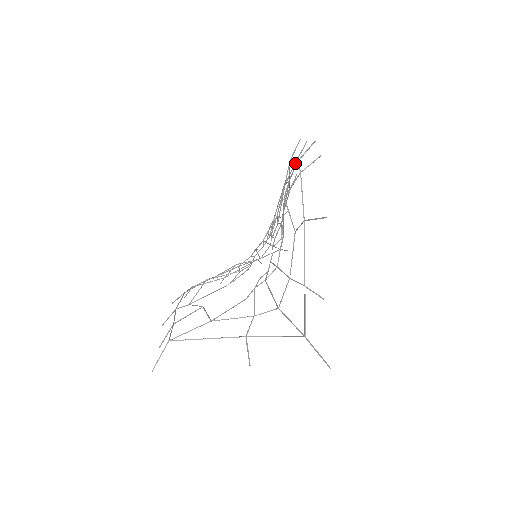
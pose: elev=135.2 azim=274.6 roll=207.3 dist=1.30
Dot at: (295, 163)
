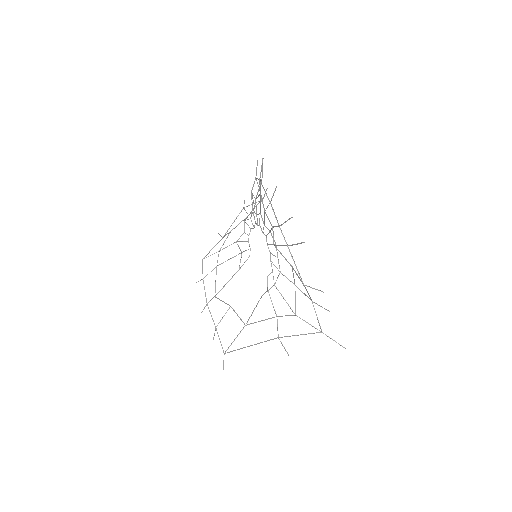
Dot at: occluded
